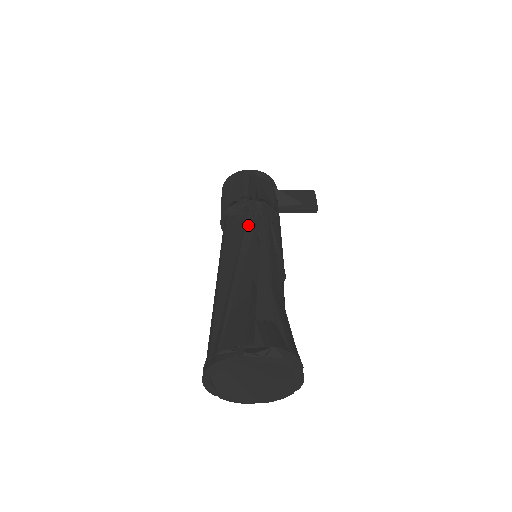
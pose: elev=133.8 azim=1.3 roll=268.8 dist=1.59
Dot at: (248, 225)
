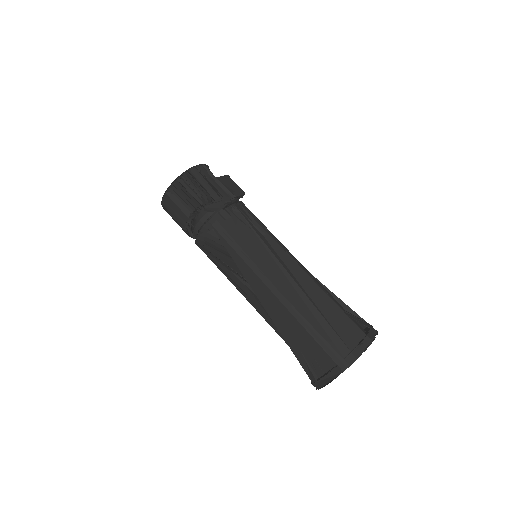
Dot at: (255, 229)
